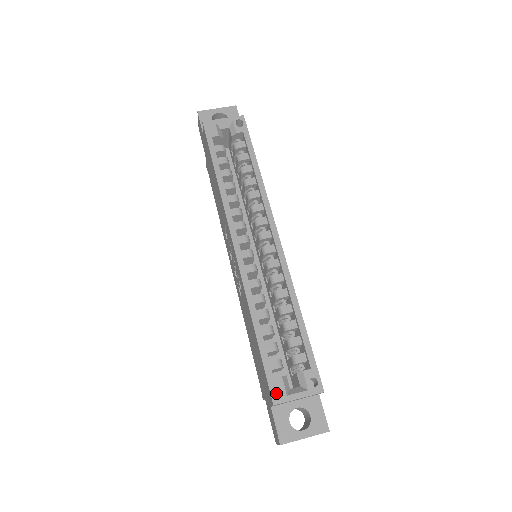
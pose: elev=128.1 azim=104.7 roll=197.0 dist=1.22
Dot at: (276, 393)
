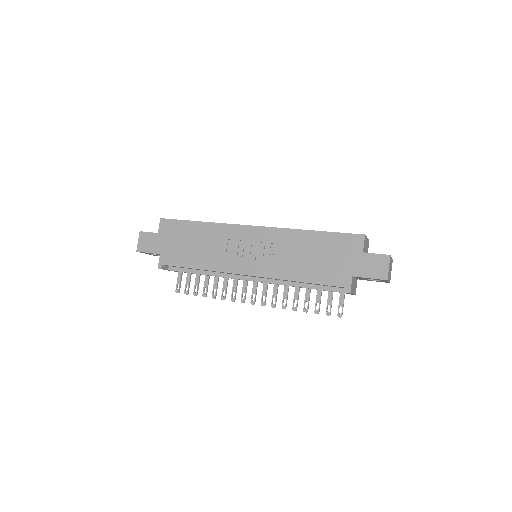
Dot at: (358, 234)
